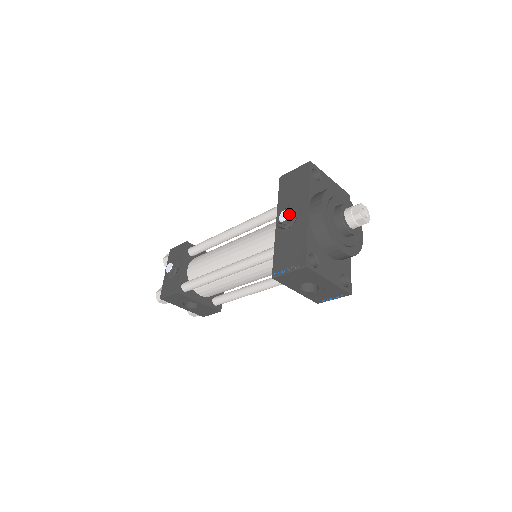
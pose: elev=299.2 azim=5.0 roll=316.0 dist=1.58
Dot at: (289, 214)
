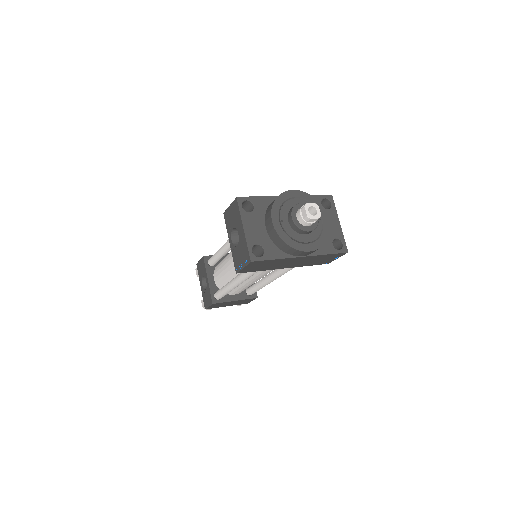
Dot at: occluded
